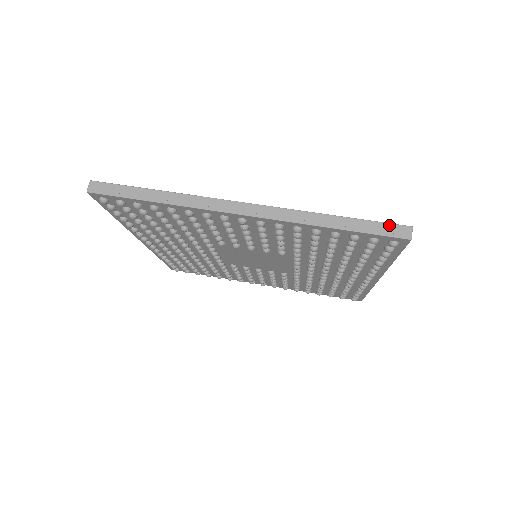
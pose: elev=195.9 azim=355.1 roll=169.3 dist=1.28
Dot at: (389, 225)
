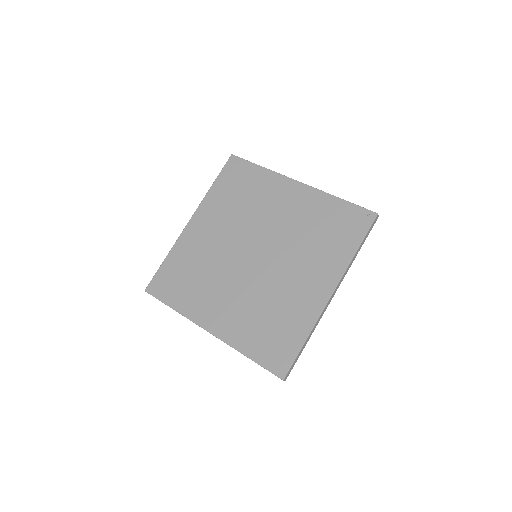
Dot at: (373, 225)
